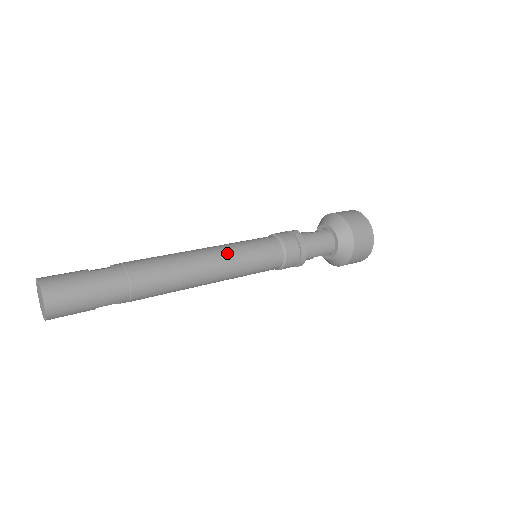
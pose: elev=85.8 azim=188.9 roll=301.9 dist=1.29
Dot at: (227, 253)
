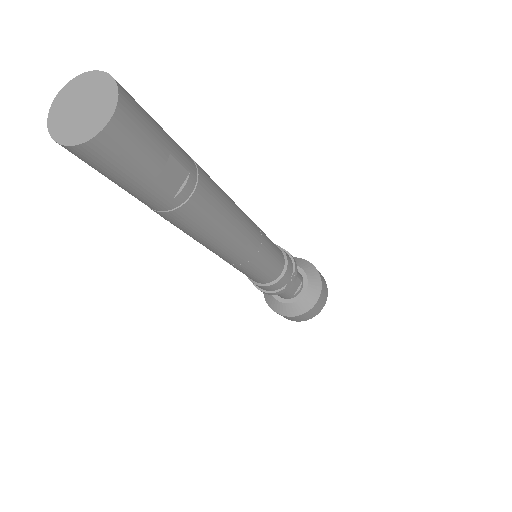
Dot at: occluded
